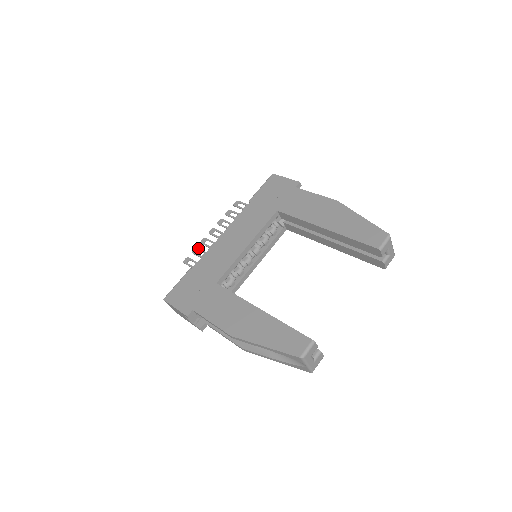
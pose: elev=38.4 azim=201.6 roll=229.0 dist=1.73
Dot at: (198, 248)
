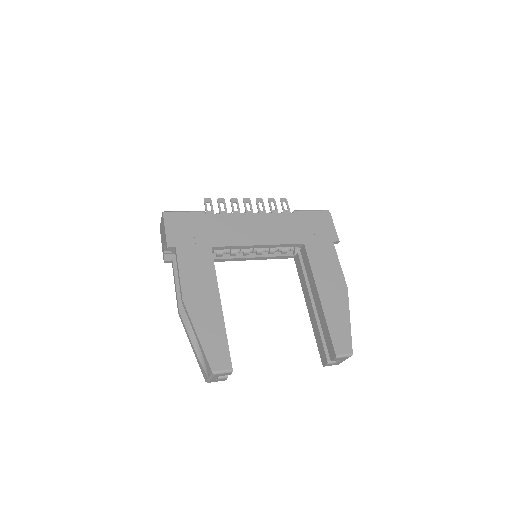
Dot at: occluded
